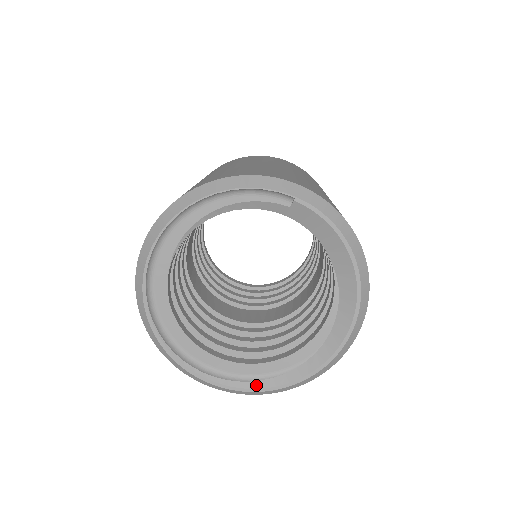
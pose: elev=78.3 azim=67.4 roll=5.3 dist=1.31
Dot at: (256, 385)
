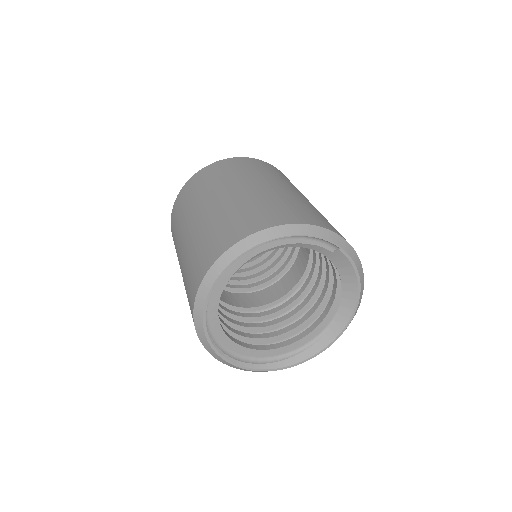
Dot at: (264, 367)
